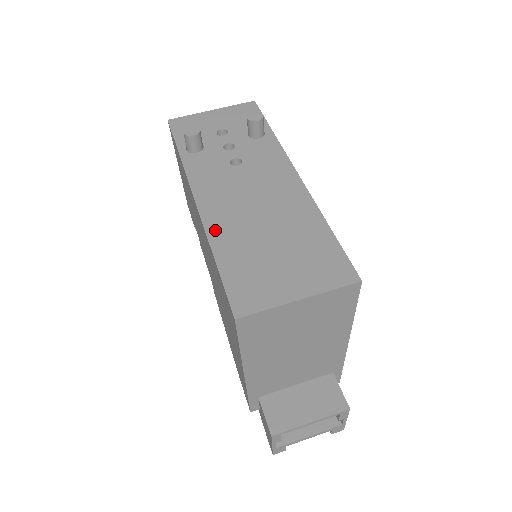
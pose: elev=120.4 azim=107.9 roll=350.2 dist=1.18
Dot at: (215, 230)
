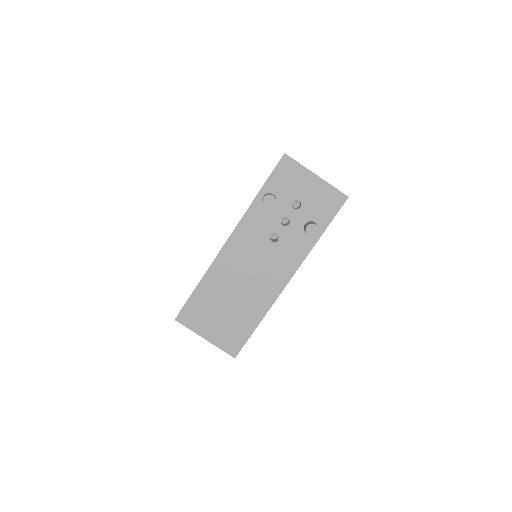
Dot at: (214, 270)
